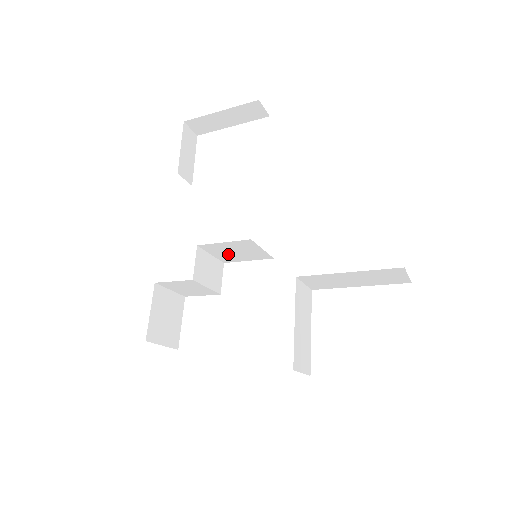
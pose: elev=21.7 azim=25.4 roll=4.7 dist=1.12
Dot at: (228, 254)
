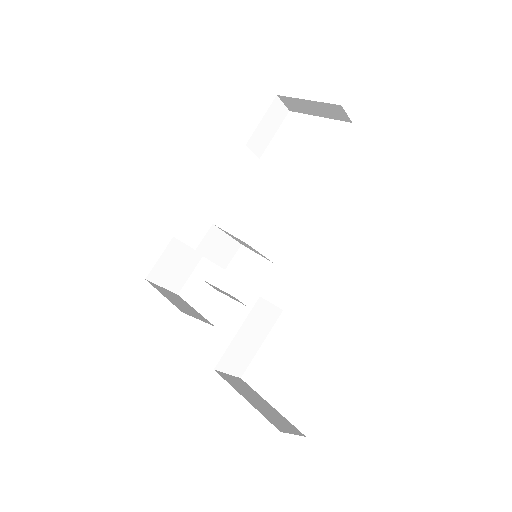
Dot at: (239, 241)
